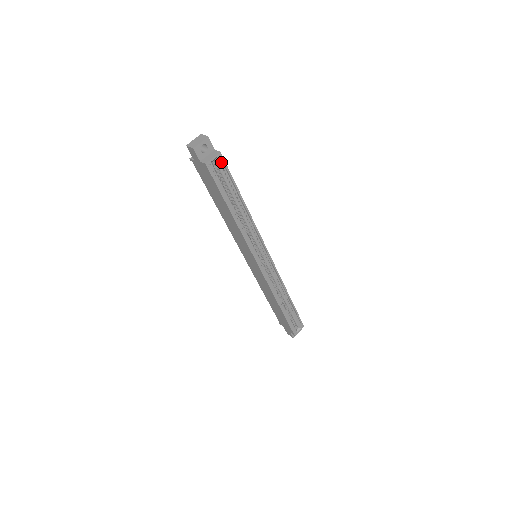
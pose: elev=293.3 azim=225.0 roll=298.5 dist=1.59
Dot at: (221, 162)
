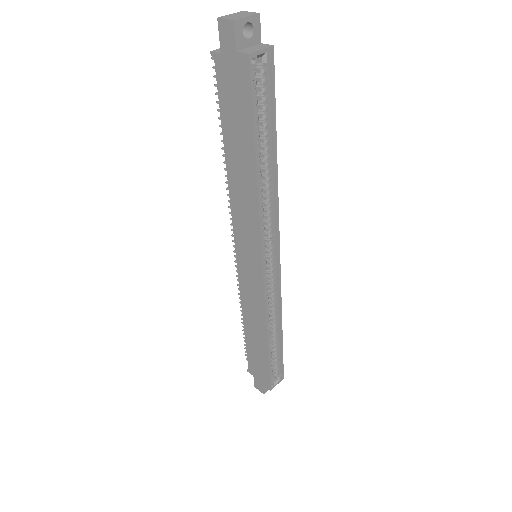
Dot at: (267, 67)
